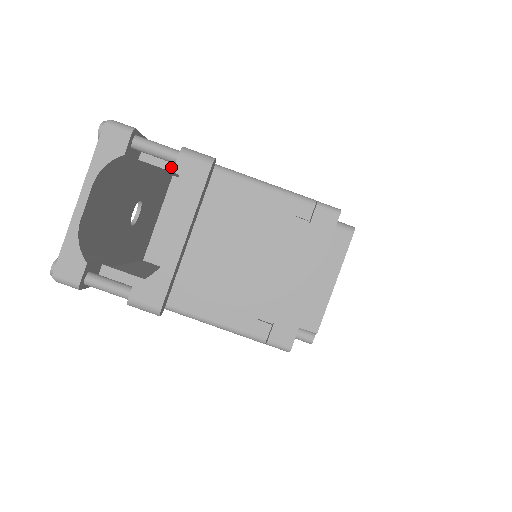
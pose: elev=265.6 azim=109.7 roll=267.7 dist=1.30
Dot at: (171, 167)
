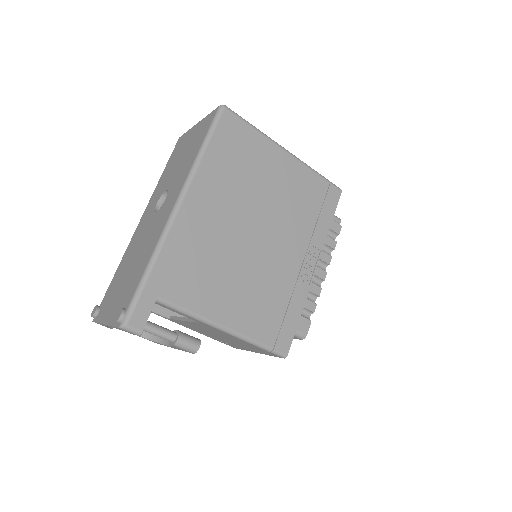
Dot at: (174, 311)
